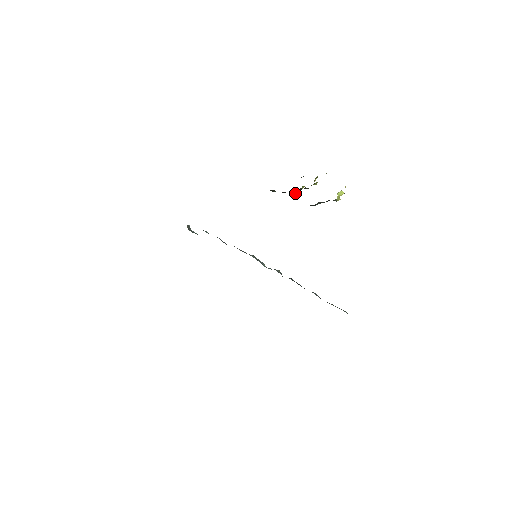
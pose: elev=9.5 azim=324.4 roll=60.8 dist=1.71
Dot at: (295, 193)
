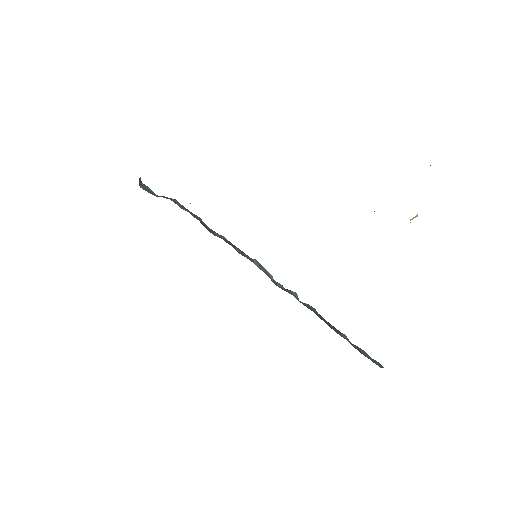
Dot at: occluded
